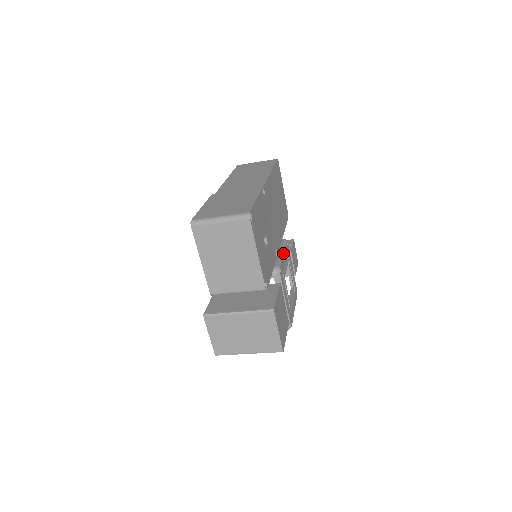
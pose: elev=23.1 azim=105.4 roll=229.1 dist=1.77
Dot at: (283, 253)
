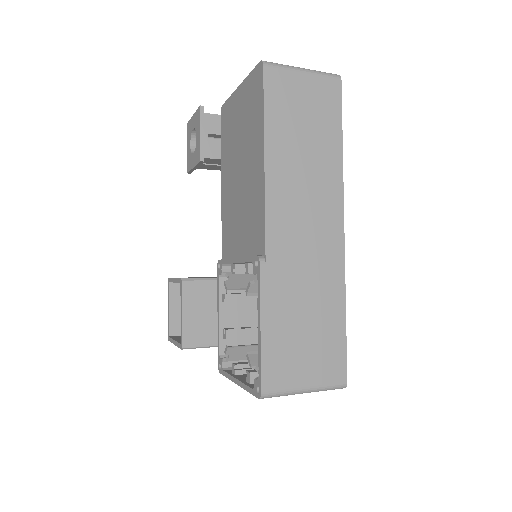
Dot at: occluded
